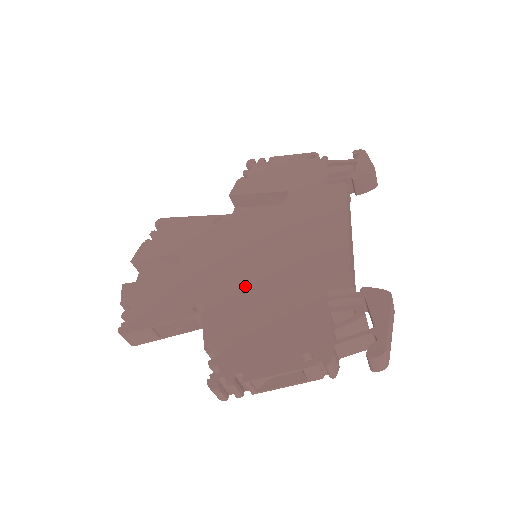
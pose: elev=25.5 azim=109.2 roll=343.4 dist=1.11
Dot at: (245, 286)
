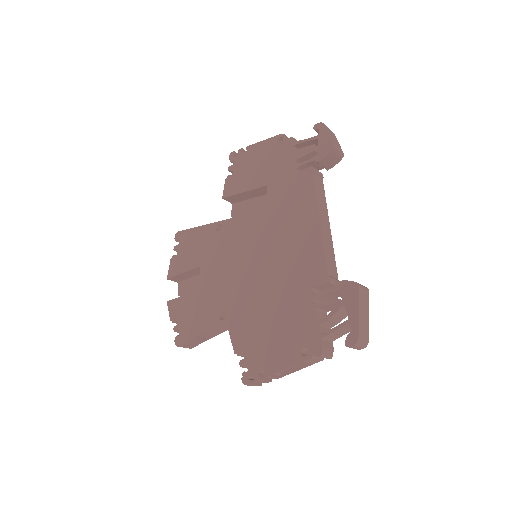
Dot at: (251, 292)
